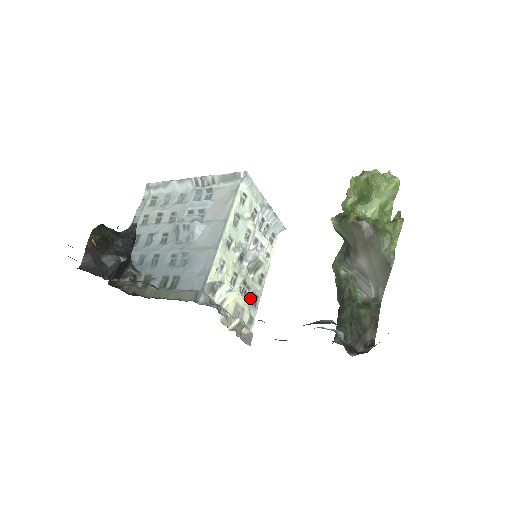
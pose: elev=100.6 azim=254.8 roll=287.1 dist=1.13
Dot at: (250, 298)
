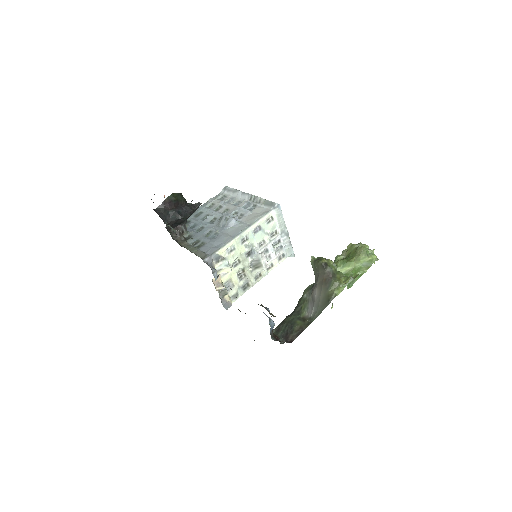
Dot at: (243, 282)
